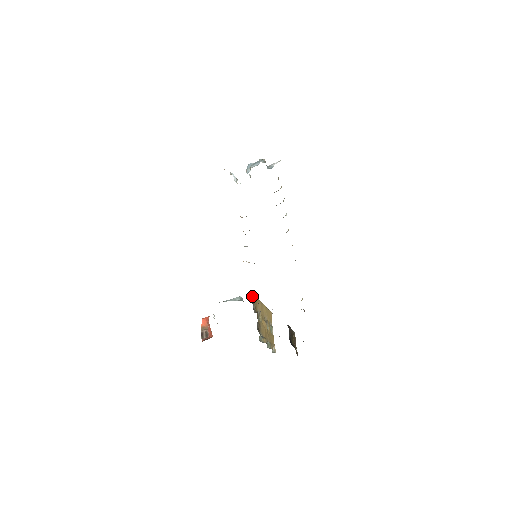
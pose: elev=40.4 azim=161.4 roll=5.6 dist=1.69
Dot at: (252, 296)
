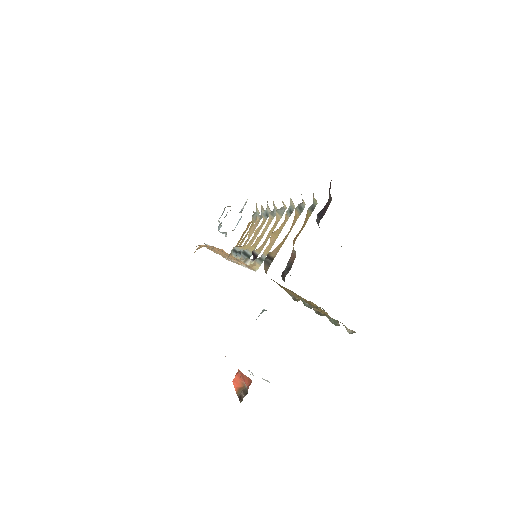
Dot at: occluded
